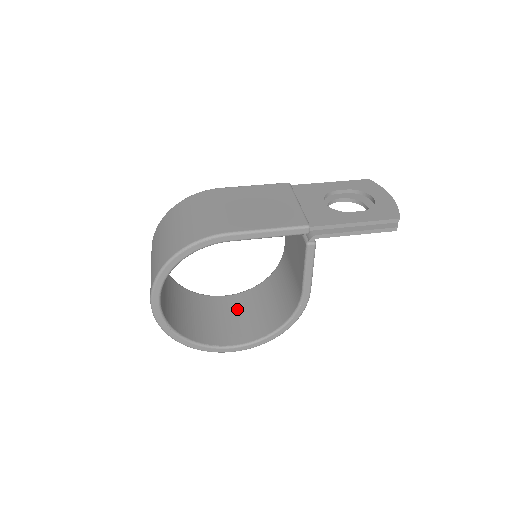
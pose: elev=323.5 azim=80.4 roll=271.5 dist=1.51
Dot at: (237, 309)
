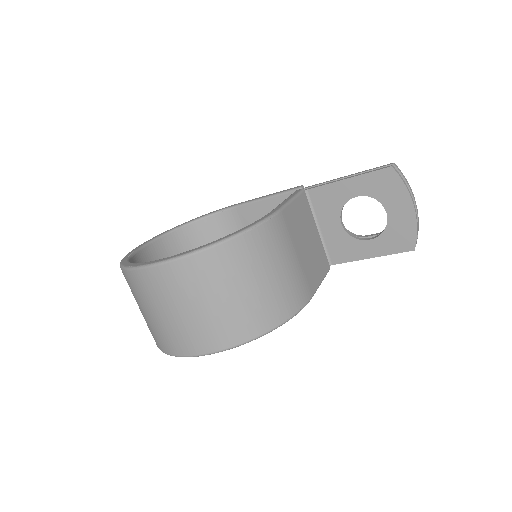
Dot at: occluded
